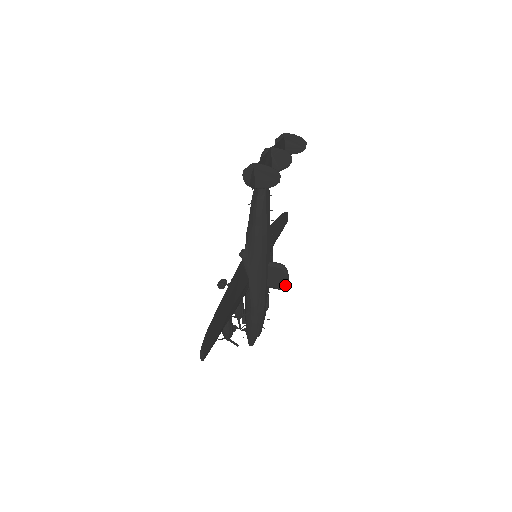
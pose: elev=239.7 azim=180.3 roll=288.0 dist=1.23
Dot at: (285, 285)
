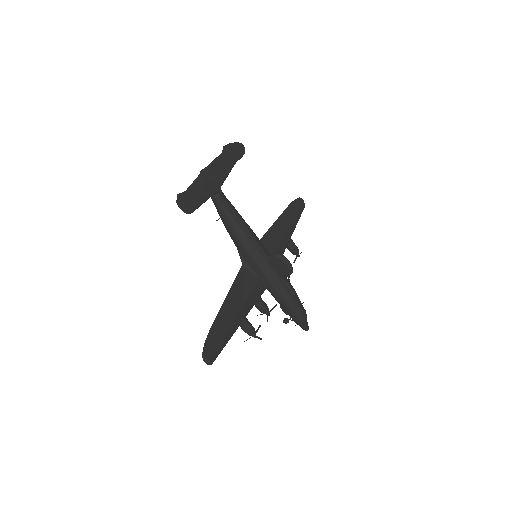
Dot at: (291, 270)
